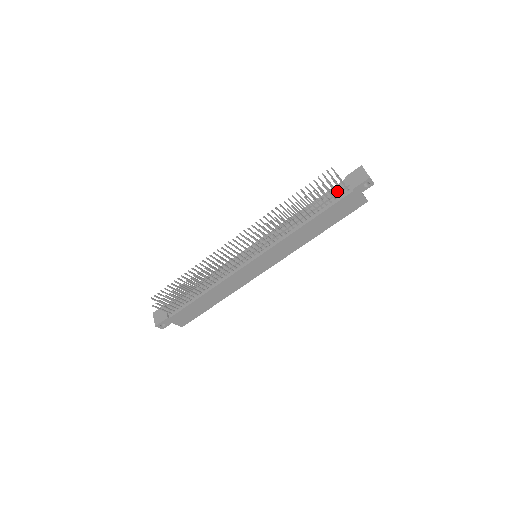
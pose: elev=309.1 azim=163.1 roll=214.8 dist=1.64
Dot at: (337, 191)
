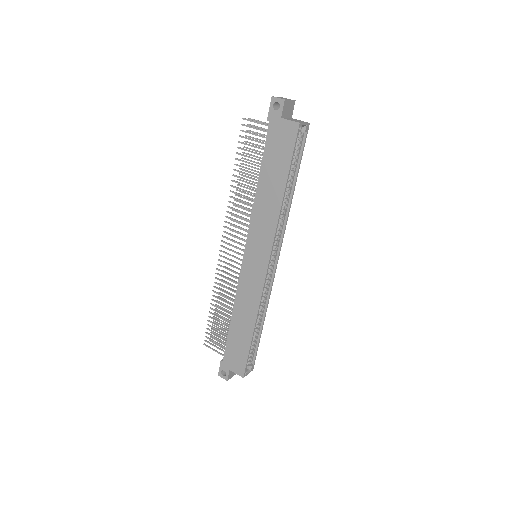
Dot at: occluded
